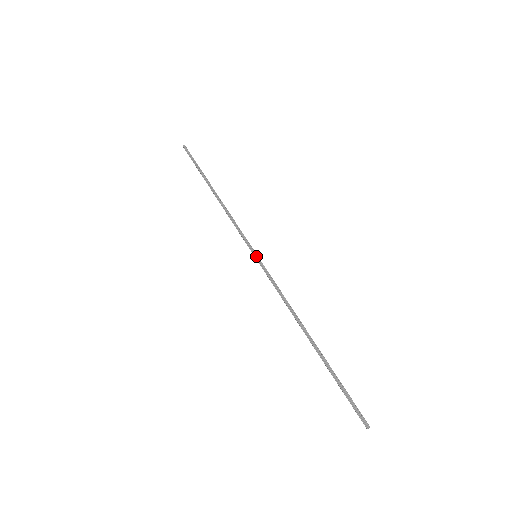
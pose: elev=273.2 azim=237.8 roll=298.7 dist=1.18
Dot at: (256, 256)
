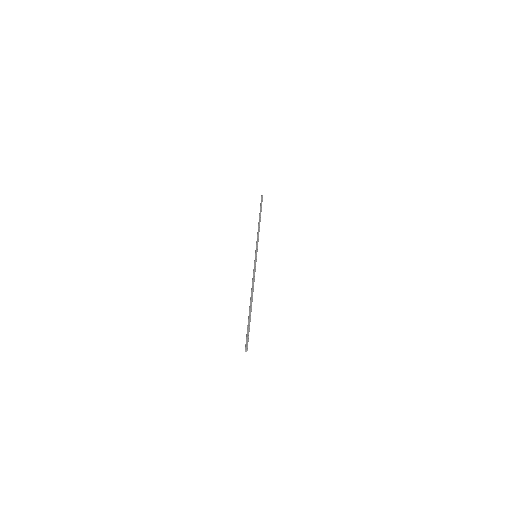
Dot at: (256, 256)
